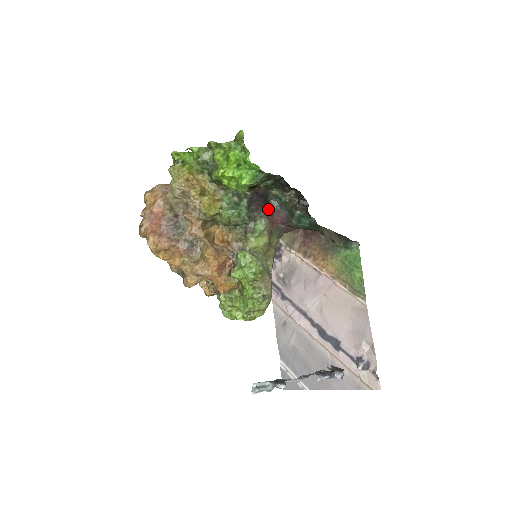
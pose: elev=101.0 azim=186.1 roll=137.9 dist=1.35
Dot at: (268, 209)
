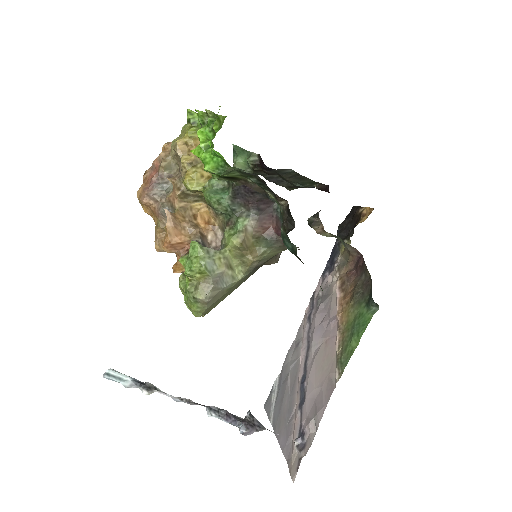
Dot at: (266, 211)
